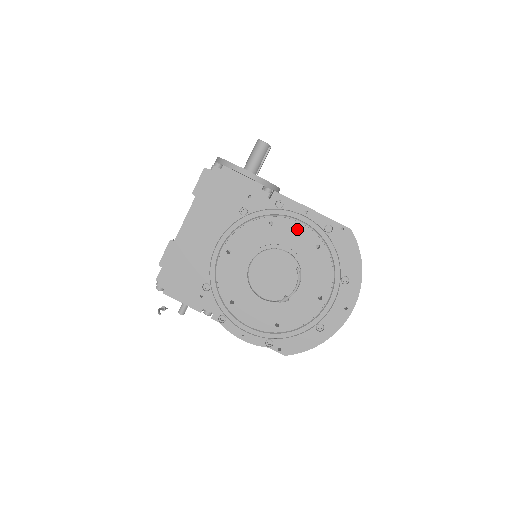
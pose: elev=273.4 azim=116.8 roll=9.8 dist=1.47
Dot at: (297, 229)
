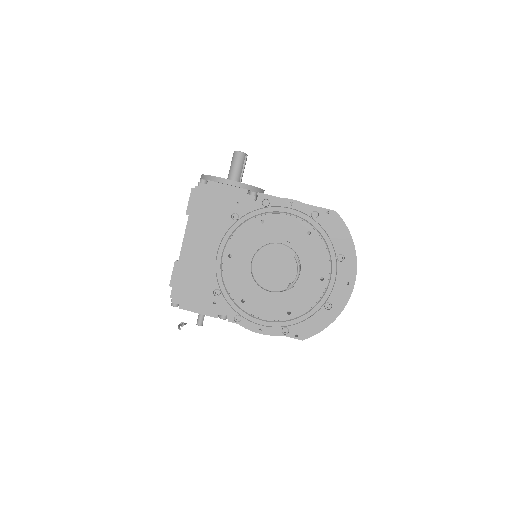
Dot at: (287, 221)
